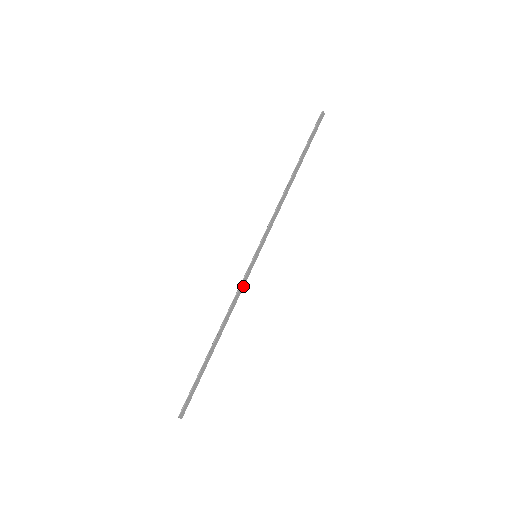
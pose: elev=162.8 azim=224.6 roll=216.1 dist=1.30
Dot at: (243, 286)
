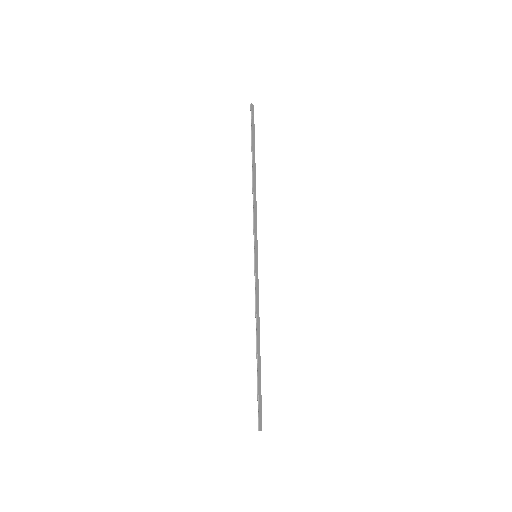
Dot at: (258, 288)
